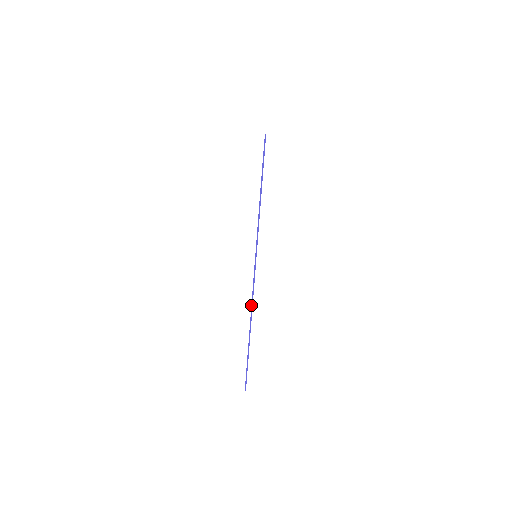
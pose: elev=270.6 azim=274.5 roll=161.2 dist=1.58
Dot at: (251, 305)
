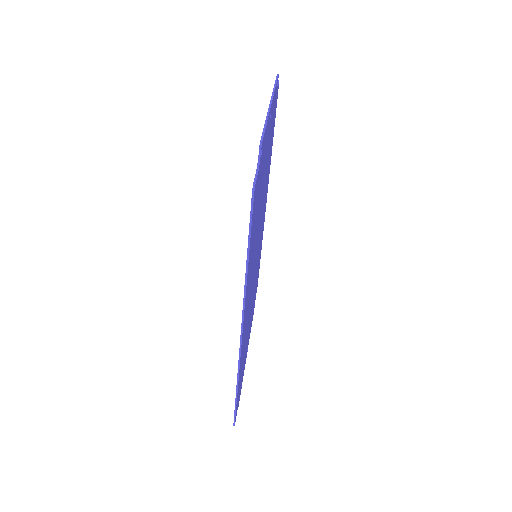
Dot at: occluded
